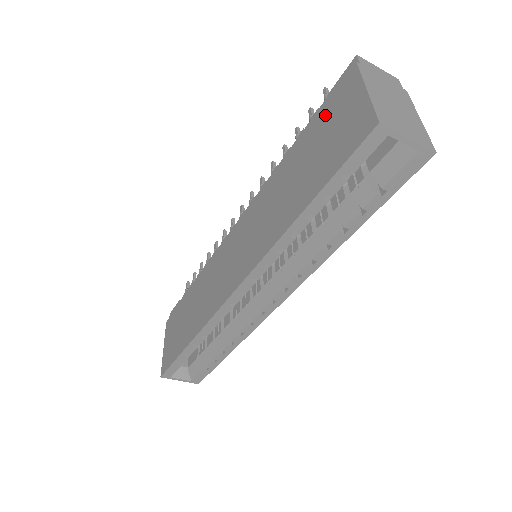
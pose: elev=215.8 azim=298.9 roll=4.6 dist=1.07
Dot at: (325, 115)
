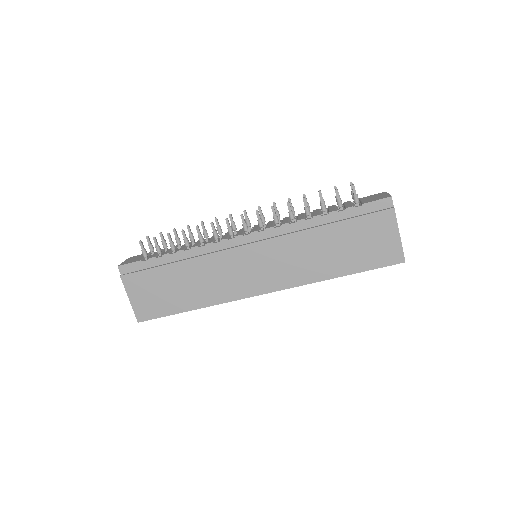
Dot at: (365, 224)
